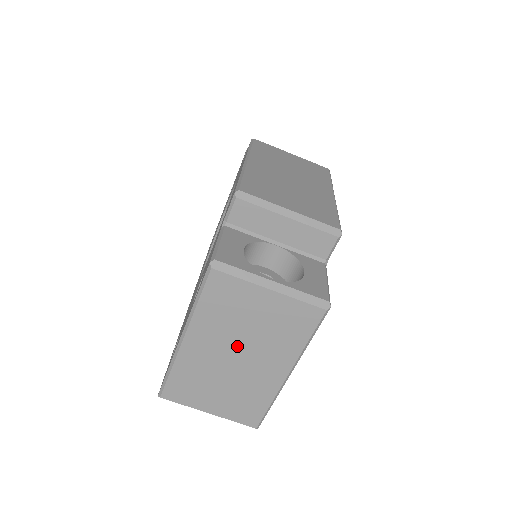
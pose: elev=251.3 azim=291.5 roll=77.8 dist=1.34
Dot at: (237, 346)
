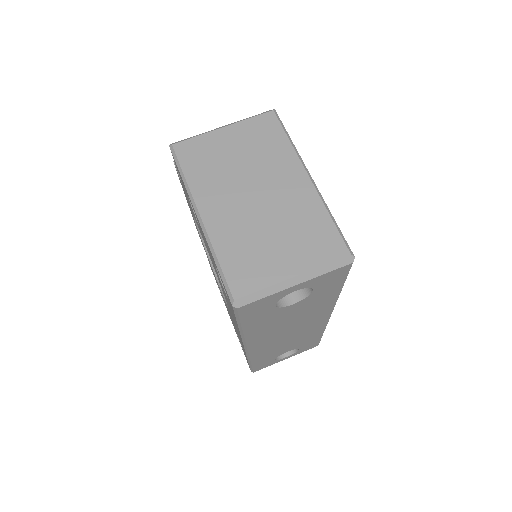
Dot at: (246, 186)
